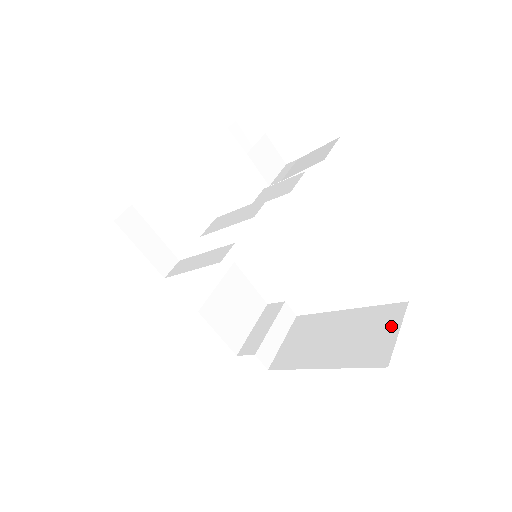
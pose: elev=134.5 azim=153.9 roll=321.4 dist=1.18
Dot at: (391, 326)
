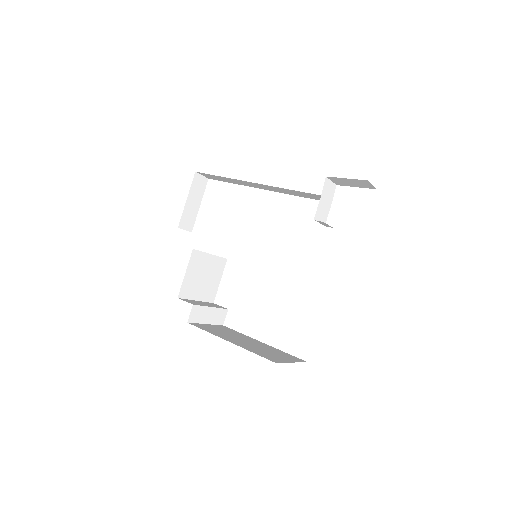
Dot at: (289, 359)
